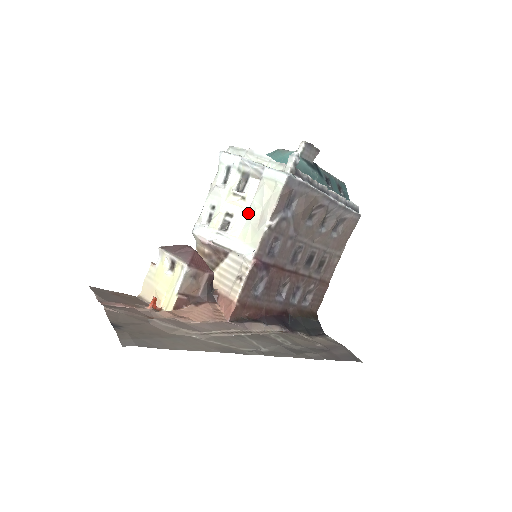
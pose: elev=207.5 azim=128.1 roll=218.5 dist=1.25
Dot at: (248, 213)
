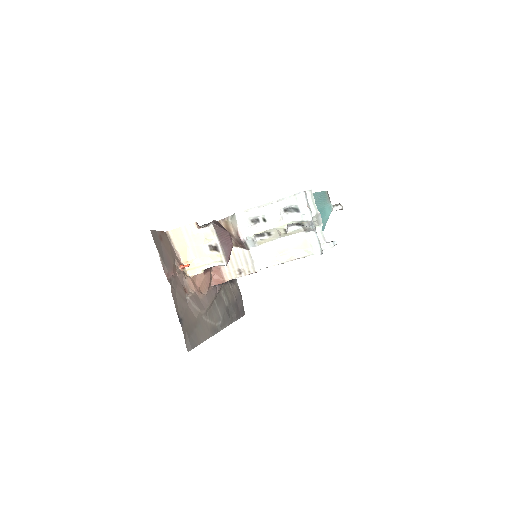
Dot at: (279, 240)
